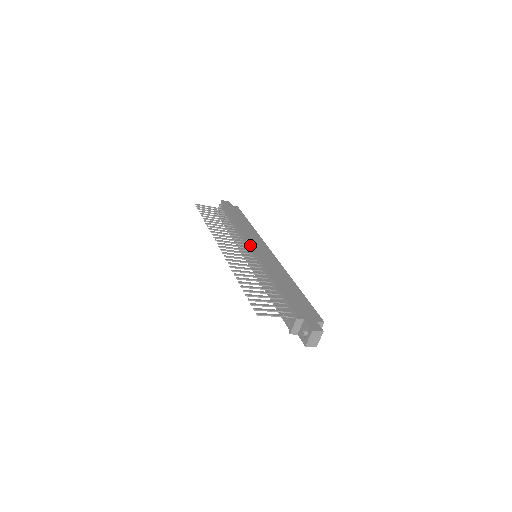
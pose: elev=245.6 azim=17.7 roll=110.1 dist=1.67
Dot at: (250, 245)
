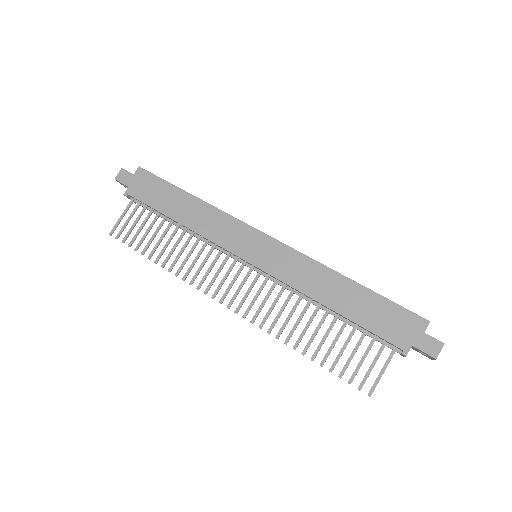
Dot at: (239, 255)
